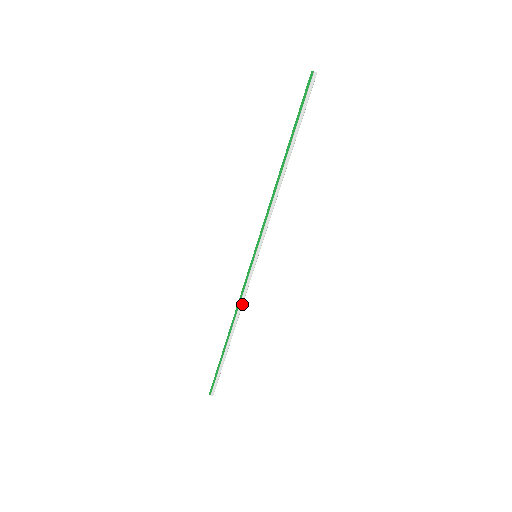
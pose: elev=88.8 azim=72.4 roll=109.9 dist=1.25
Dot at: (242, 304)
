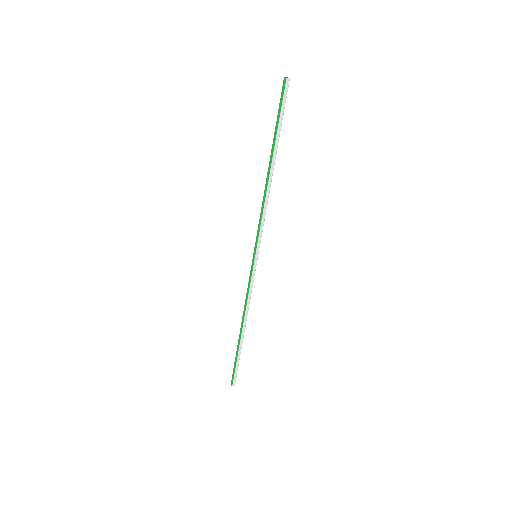
Dot at: (249, 301)
